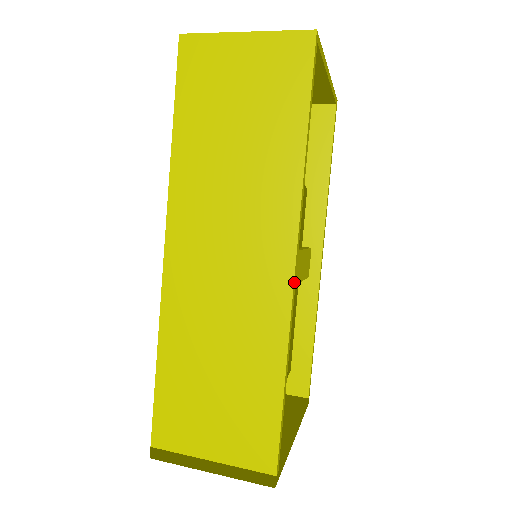
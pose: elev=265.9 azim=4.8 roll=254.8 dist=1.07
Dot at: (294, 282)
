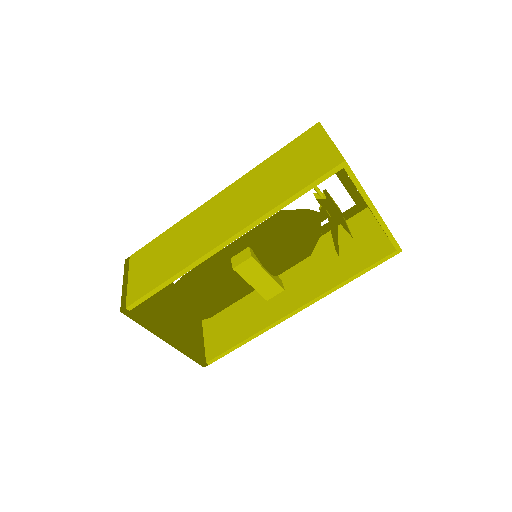
Dot at: (217, 248)
